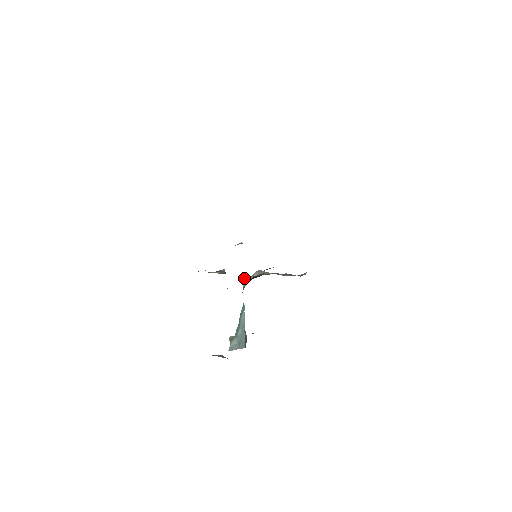
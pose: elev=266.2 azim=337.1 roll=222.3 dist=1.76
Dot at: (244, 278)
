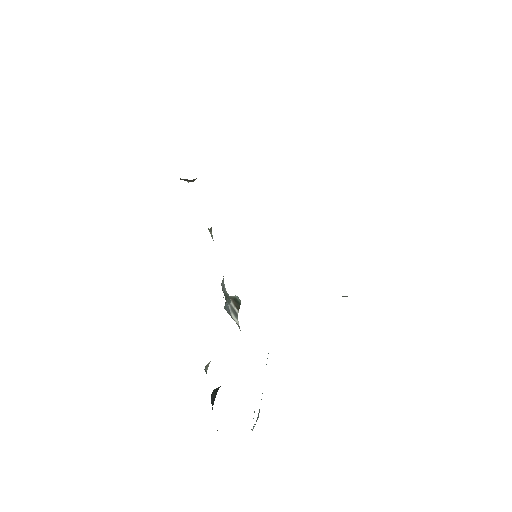
Dot at: occluded
